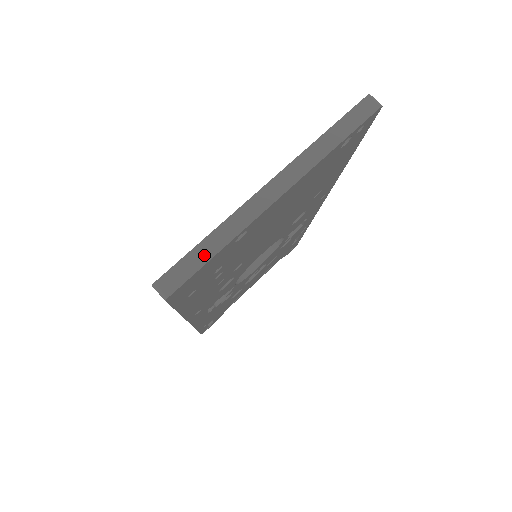
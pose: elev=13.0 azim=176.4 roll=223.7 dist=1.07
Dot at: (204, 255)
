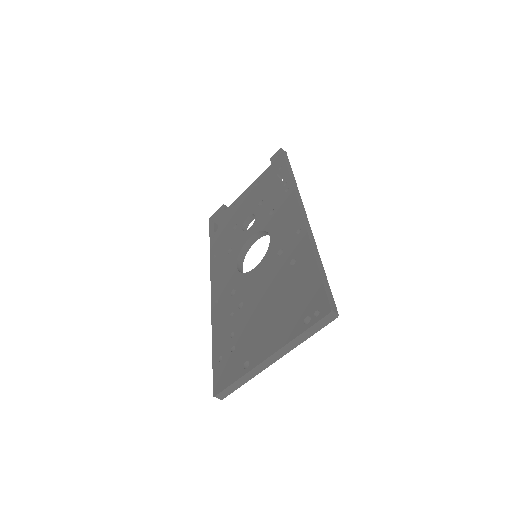
Dot at: (237, 386)
